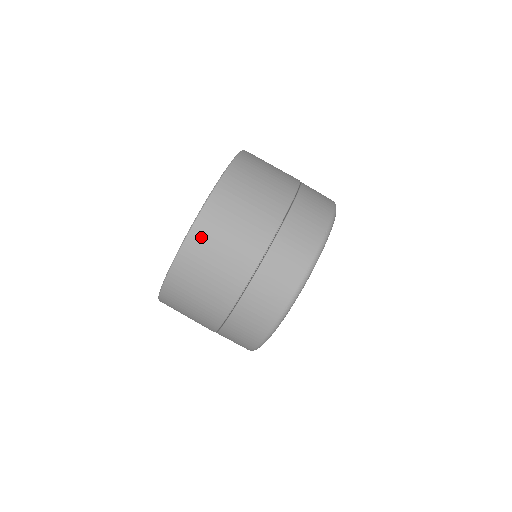
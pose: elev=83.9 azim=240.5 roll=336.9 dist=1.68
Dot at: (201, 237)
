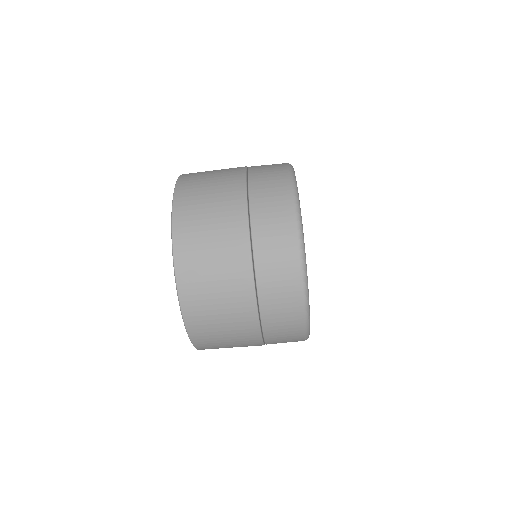
Dot at: (203, 341)
